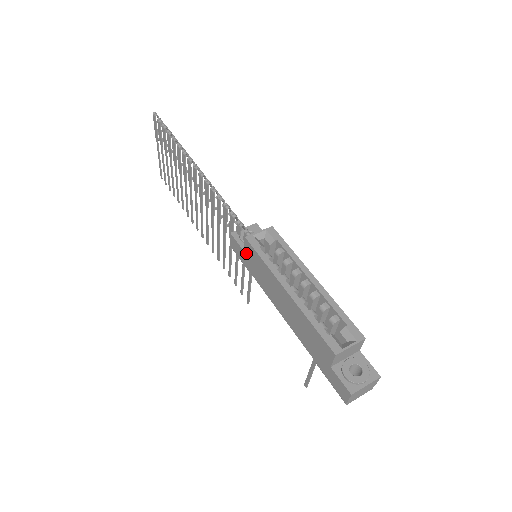
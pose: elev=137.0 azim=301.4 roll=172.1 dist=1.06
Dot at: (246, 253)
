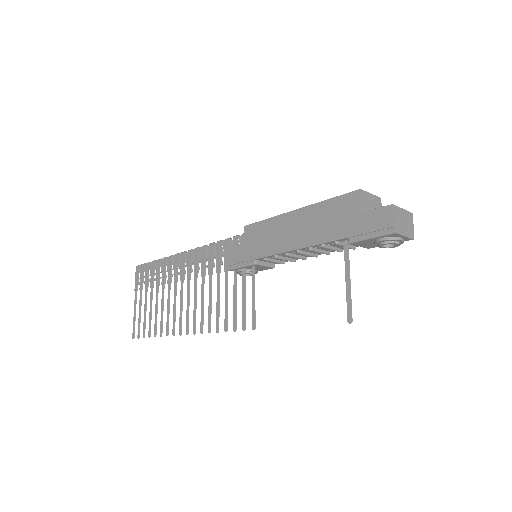
Dot at: (247, 242)
